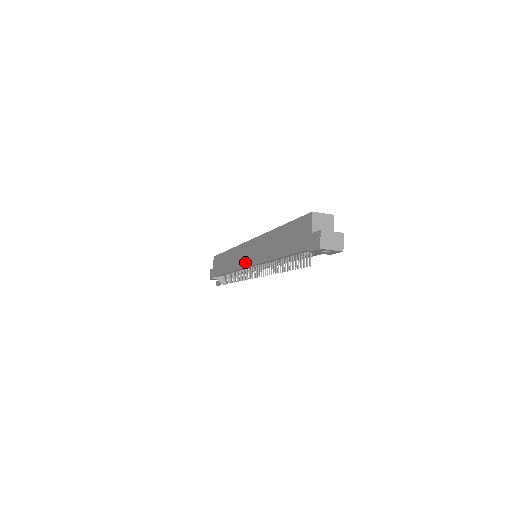
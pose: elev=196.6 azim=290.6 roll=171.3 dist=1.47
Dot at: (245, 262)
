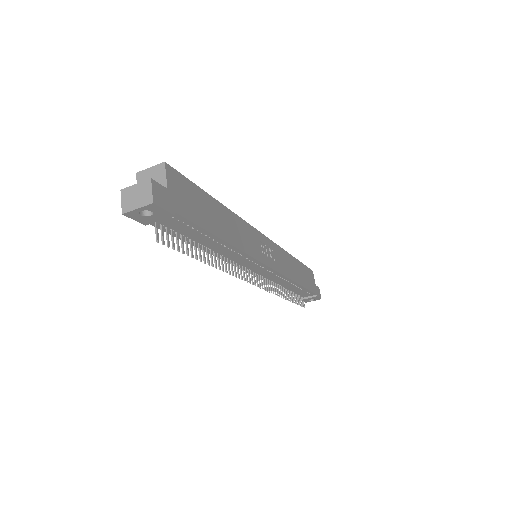
Dot at: occluded
